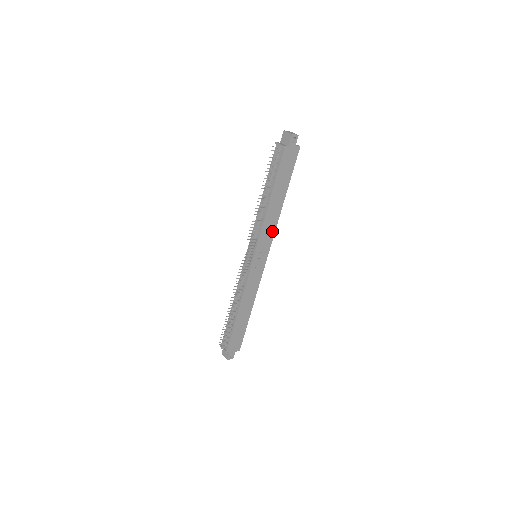
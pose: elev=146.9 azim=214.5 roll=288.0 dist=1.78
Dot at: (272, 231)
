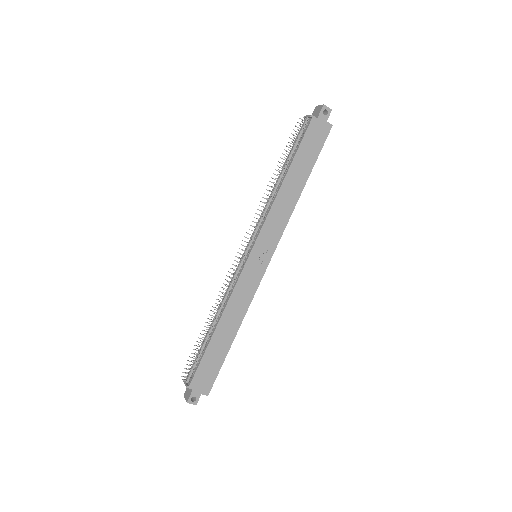
Dot at: (282, 225)
